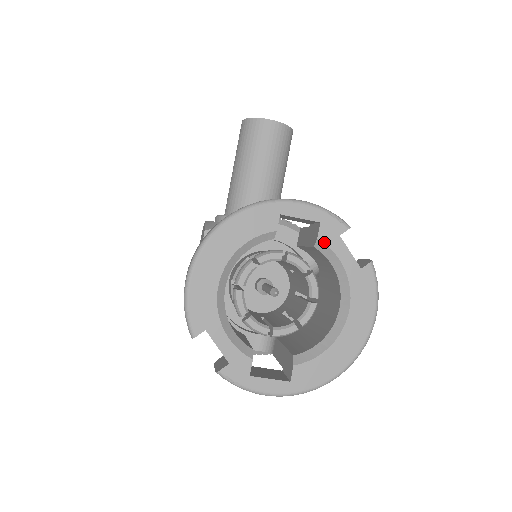
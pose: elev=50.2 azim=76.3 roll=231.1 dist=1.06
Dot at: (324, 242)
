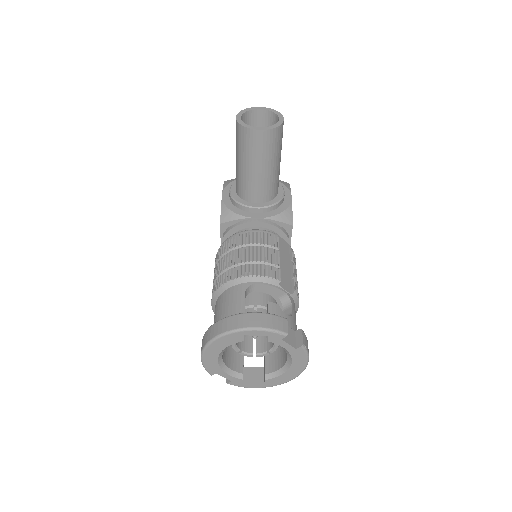
Dot at: (272, 342)
